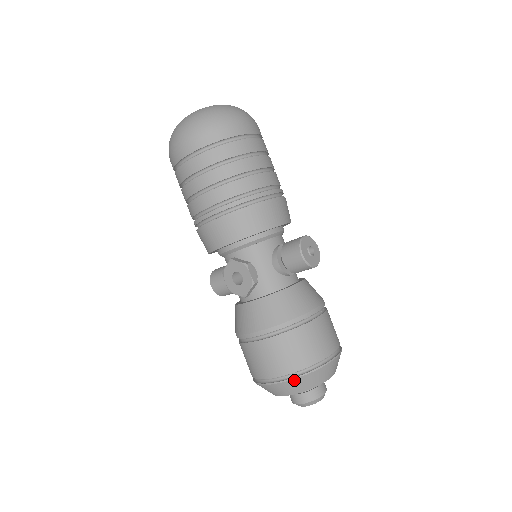
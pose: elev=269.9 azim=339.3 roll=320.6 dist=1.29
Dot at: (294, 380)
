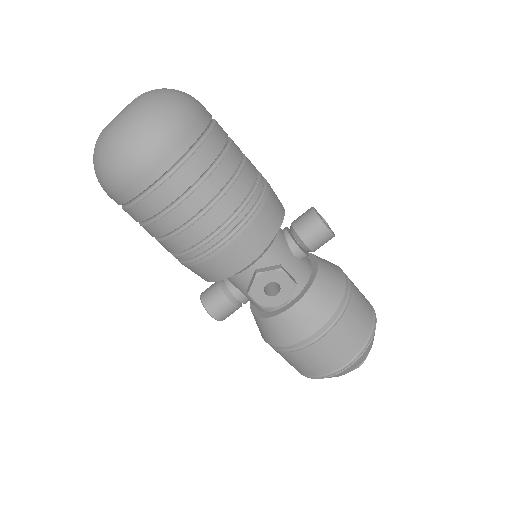
Dot at: (366, 350)
